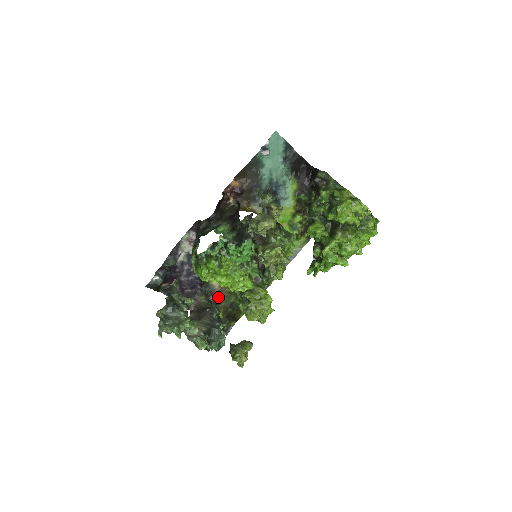
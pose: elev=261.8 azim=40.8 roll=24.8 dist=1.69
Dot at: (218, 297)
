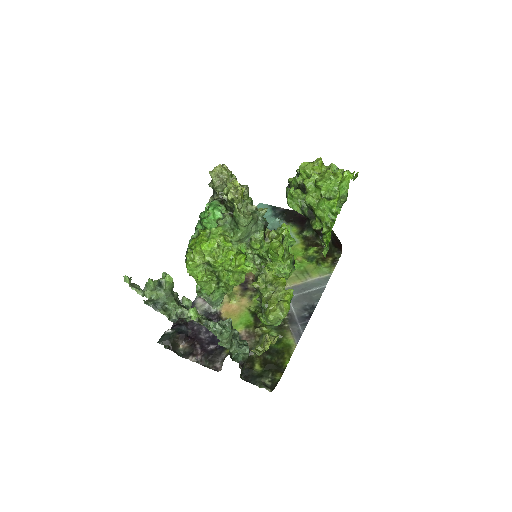
Dot at: (248, 345)
